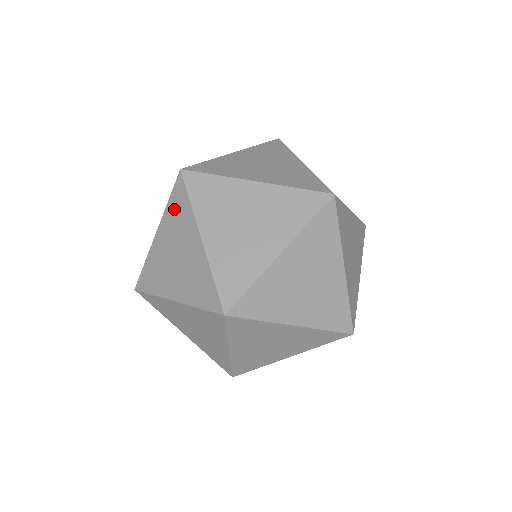
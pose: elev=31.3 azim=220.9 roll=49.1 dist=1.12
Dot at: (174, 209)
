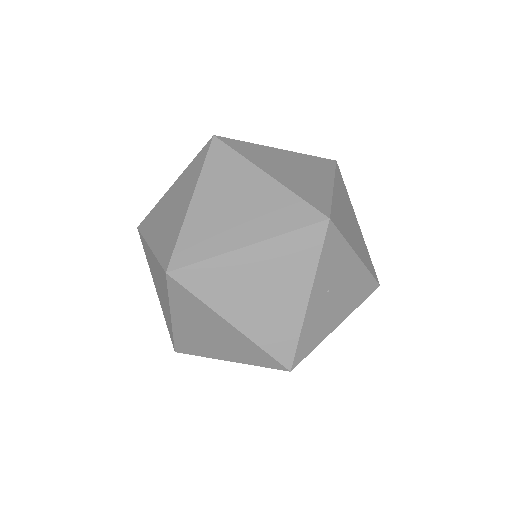
Dot at: (147, 256)
